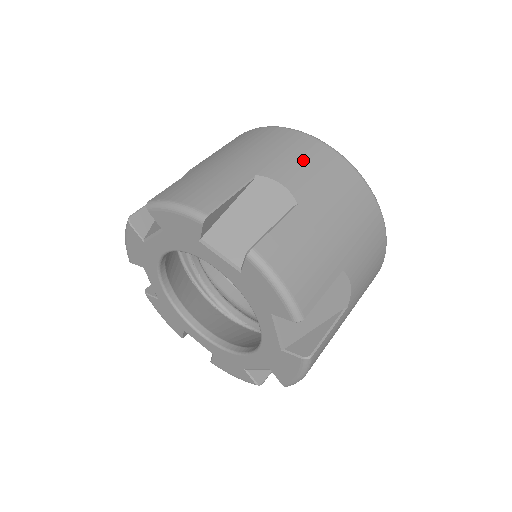
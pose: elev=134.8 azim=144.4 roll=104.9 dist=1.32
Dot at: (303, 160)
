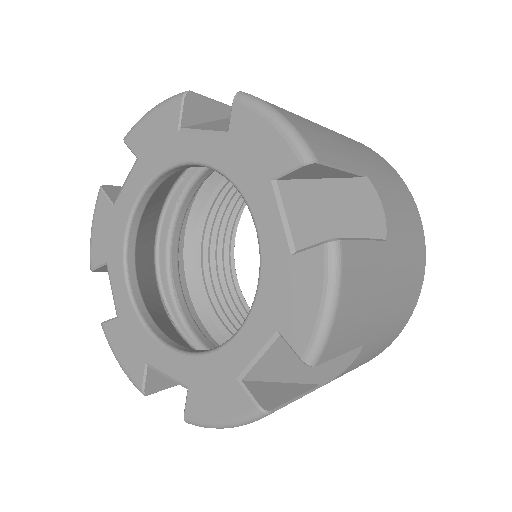
Dot at: occluded
